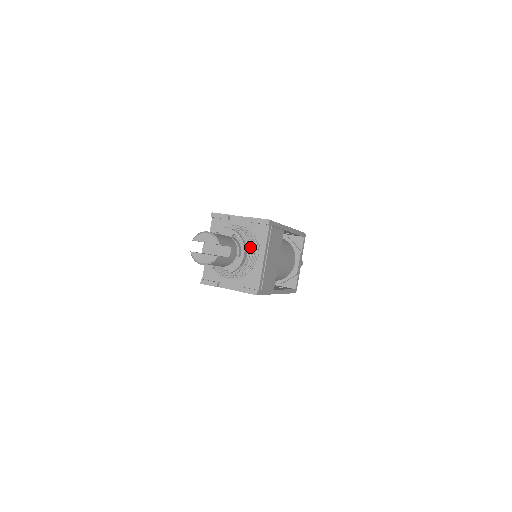
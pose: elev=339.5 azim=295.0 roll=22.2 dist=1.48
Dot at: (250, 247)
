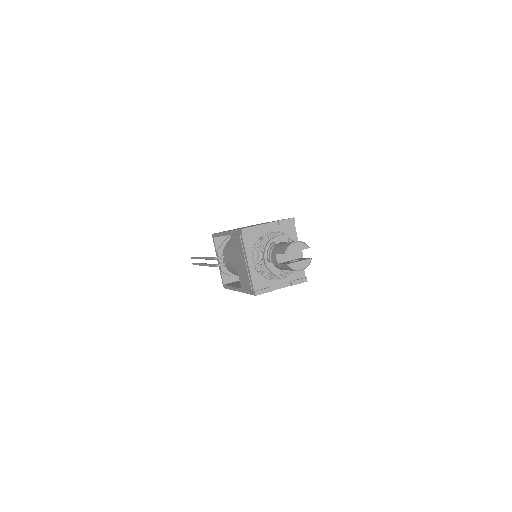
Dot at: occluded
